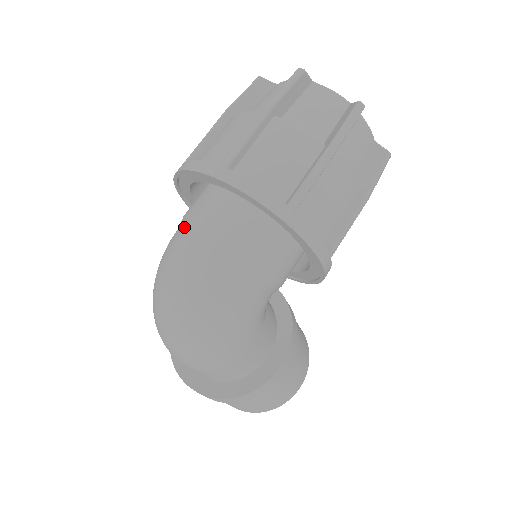
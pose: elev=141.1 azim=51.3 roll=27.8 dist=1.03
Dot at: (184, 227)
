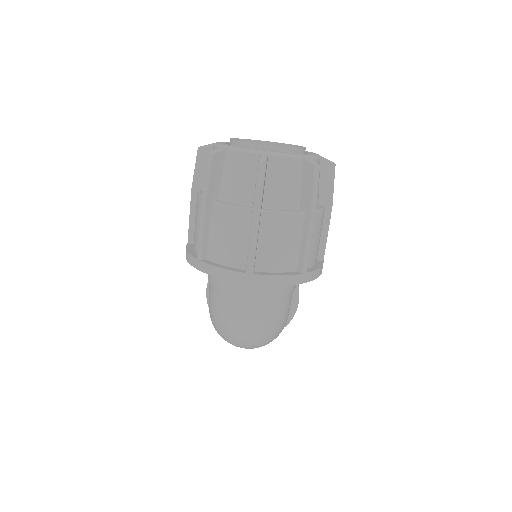
Dot at: (226, 299)
